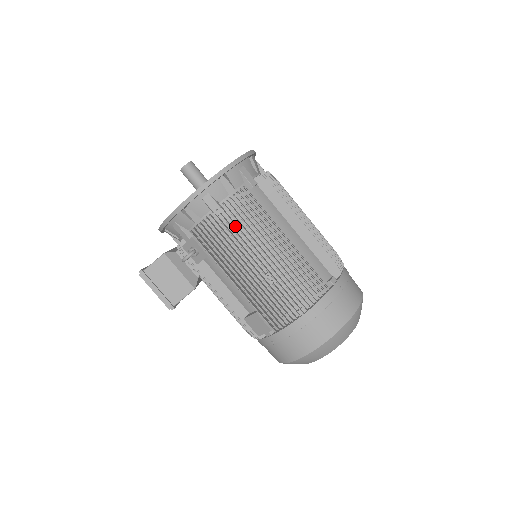
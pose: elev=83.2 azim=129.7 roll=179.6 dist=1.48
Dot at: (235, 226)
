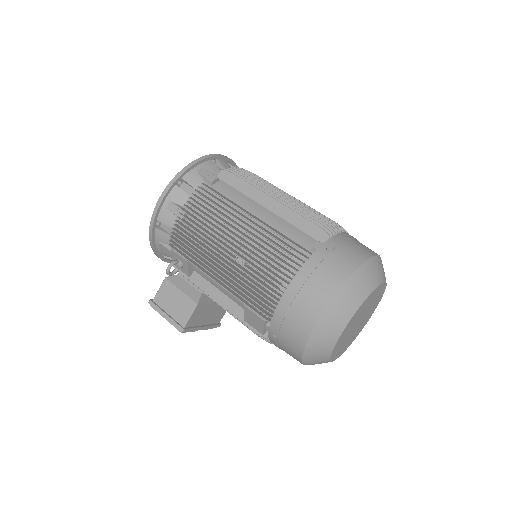
Dot at: occluded
